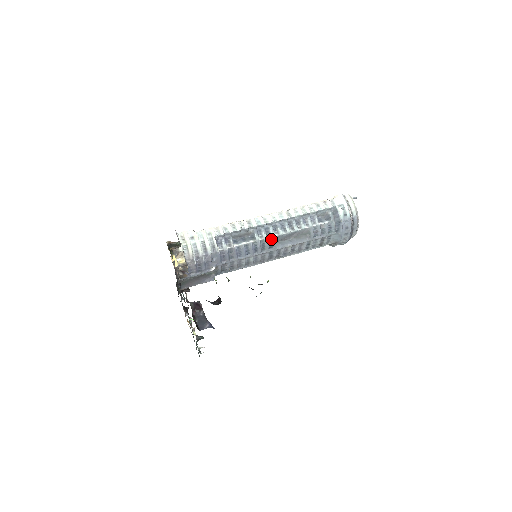
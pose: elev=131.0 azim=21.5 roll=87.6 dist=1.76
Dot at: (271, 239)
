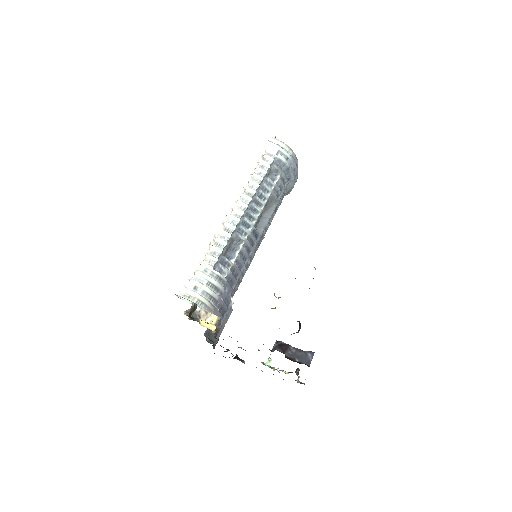
Dot at: (253, 230)
